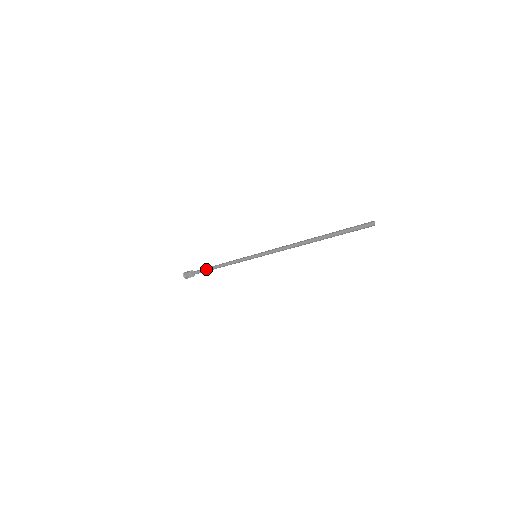
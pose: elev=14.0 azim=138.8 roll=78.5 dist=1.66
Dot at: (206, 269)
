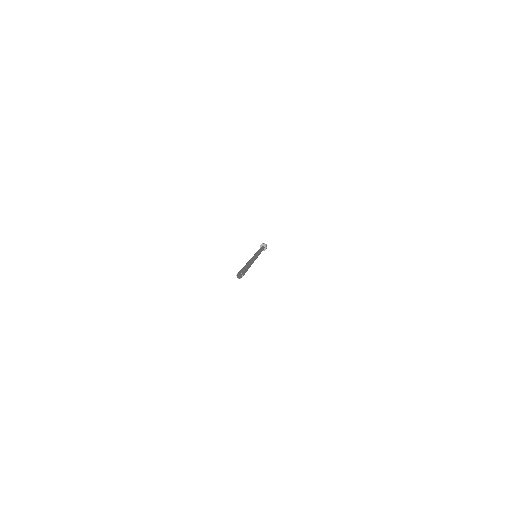
Dot at: occluded
